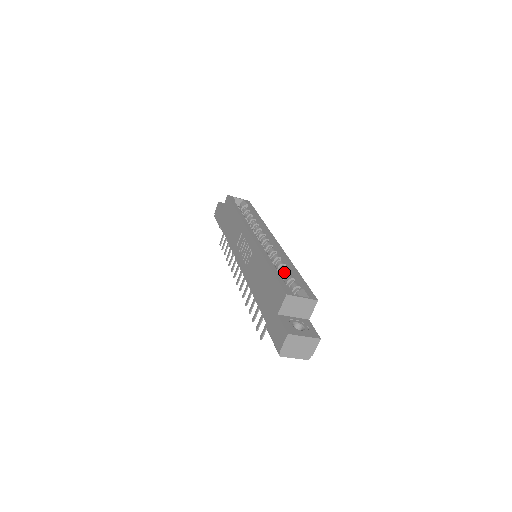
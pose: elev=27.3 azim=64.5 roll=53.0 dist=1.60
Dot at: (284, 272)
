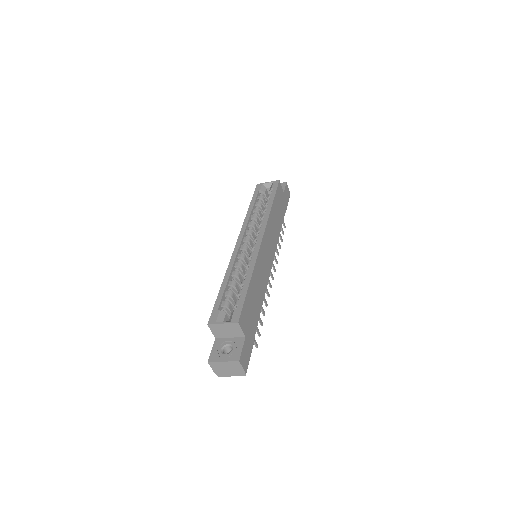
Dot at: (241, 285)
